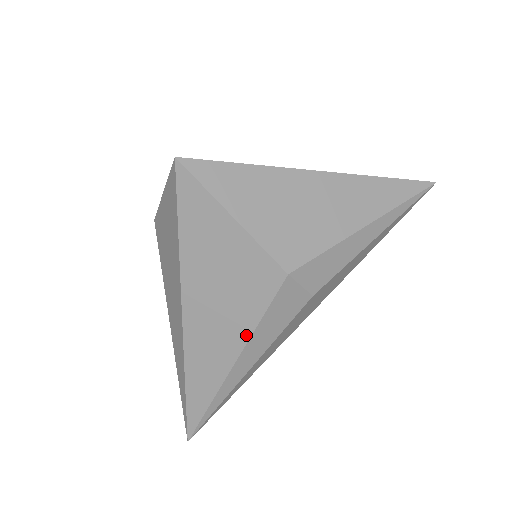
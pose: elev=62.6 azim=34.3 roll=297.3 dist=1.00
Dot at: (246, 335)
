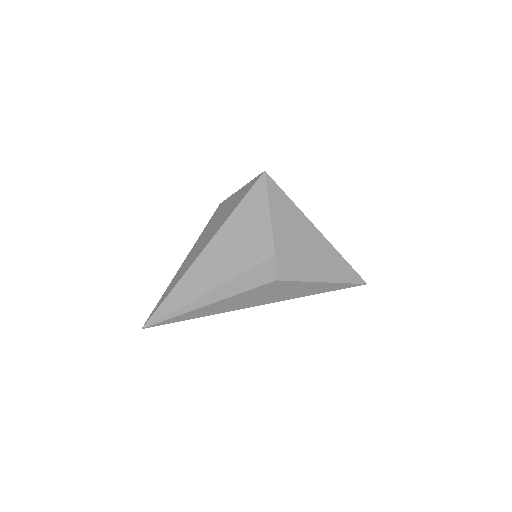
Dot at: (230, 277)
